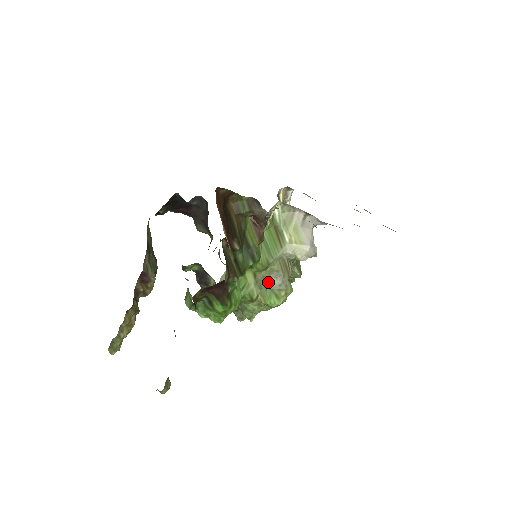
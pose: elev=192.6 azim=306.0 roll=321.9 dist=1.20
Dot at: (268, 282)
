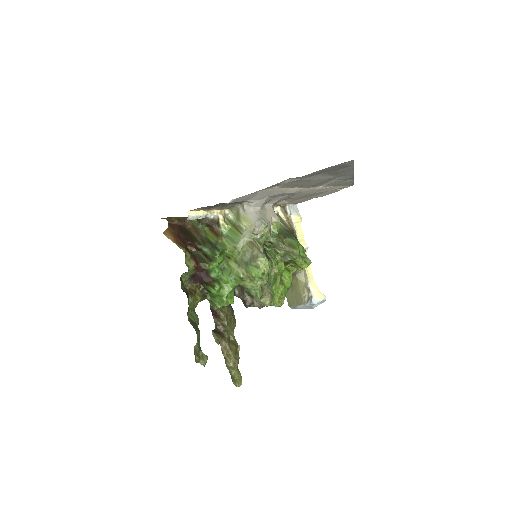
Dot at: (247, 261)
